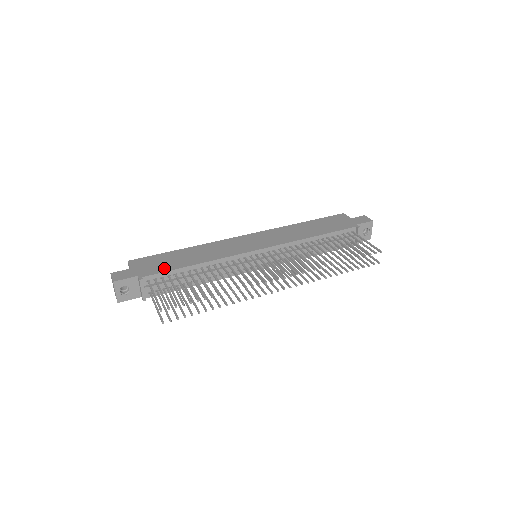
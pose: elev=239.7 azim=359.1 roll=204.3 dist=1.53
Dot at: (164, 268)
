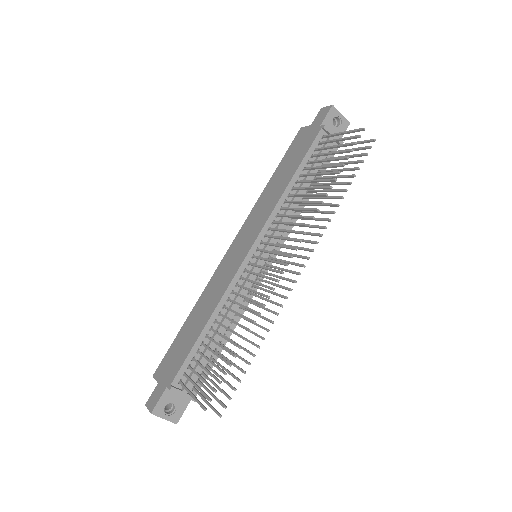
Dot at: (183, 355)
